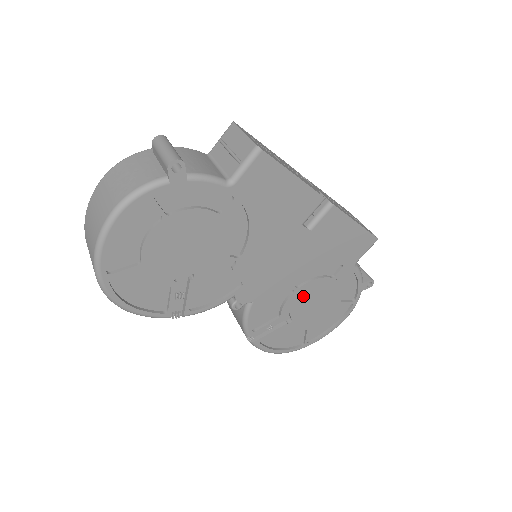
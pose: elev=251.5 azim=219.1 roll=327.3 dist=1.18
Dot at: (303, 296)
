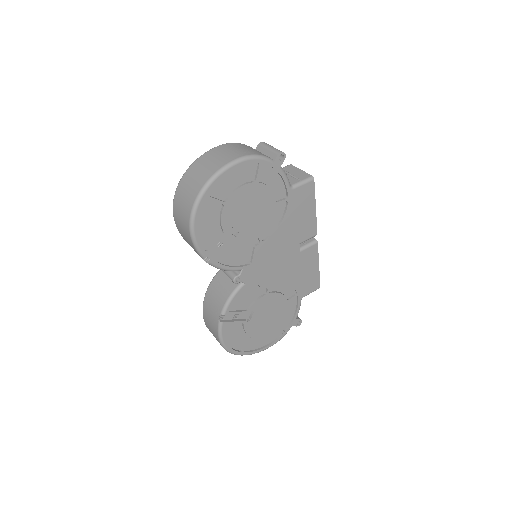
Dot at: (268, 302)
